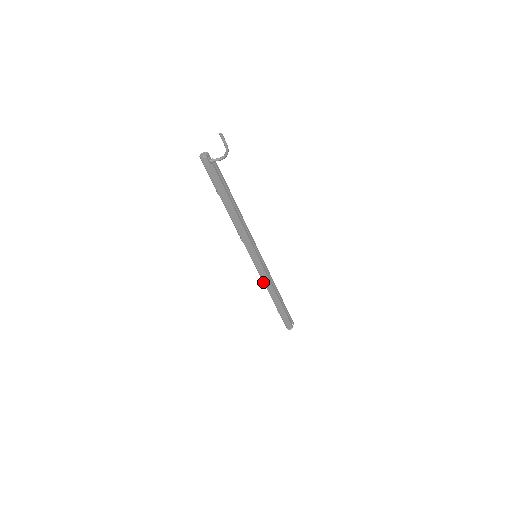
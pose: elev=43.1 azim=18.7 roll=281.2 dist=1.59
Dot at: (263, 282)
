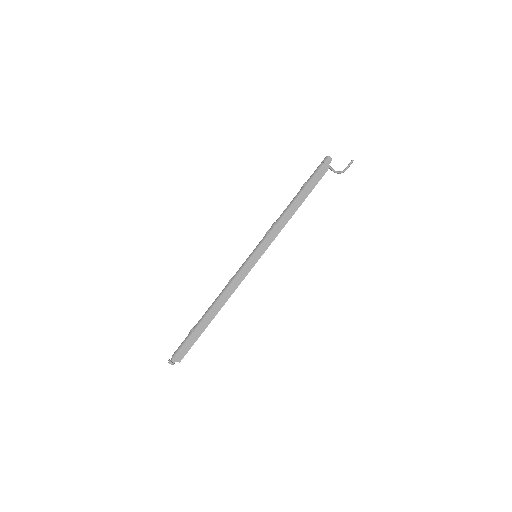
Dot at: (229, 284)
